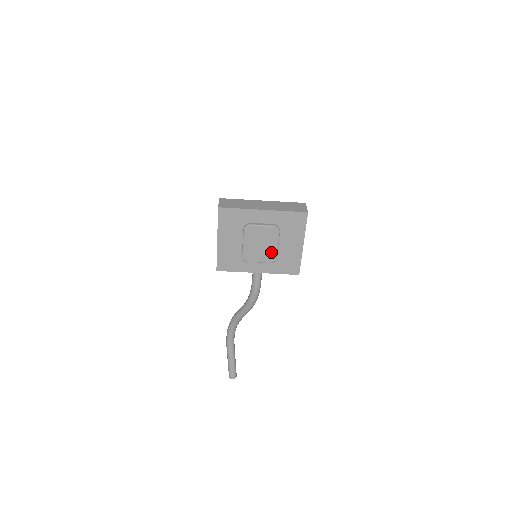
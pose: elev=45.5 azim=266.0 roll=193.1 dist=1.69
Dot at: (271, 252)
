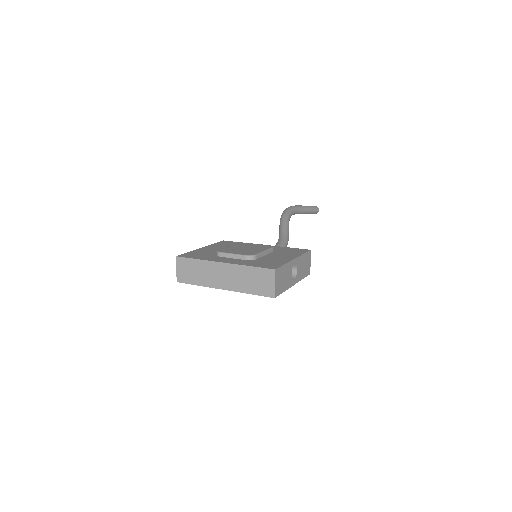
Dot at: occluded
